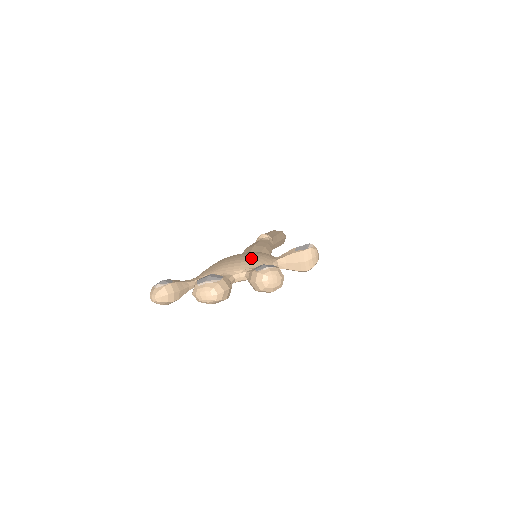
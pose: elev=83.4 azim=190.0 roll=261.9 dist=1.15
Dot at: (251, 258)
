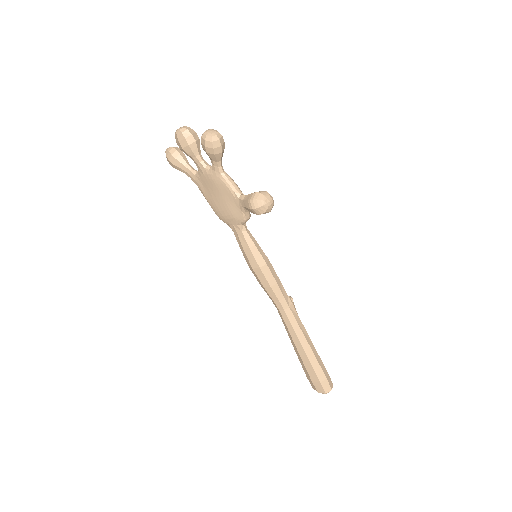
Dot at: occluded
